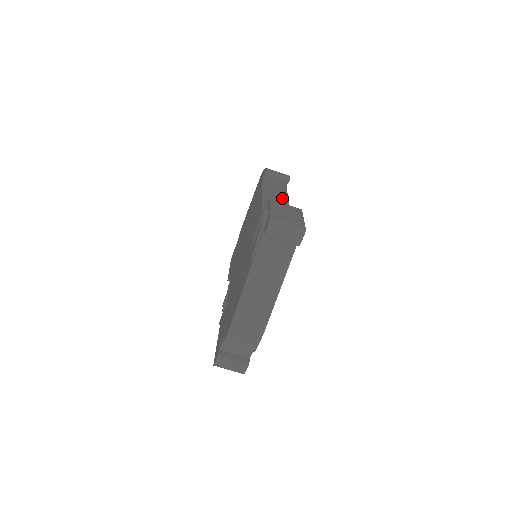
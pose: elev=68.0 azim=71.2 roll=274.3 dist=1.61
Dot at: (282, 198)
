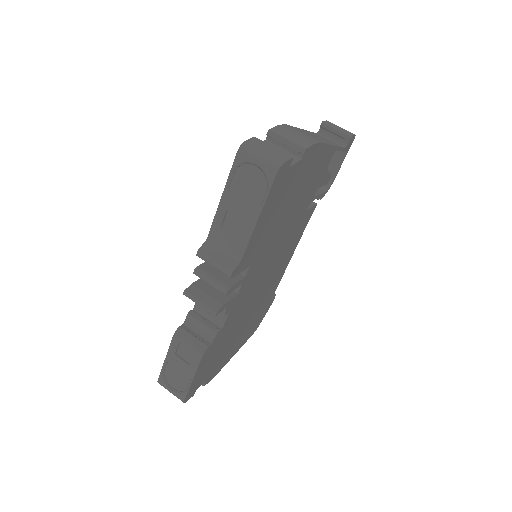
Dot at: occluded
